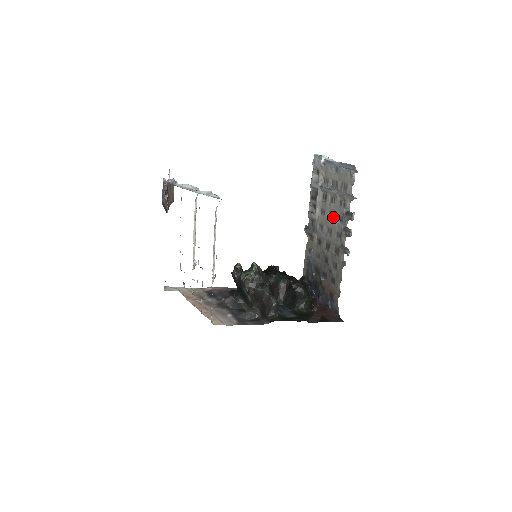
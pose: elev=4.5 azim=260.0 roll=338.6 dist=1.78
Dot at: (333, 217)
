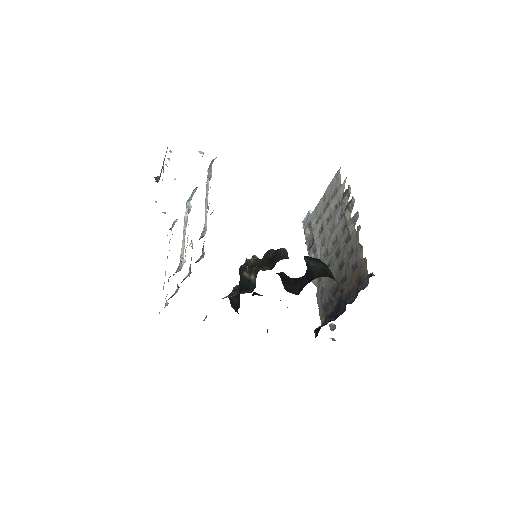
Dot at: (333, 226)
